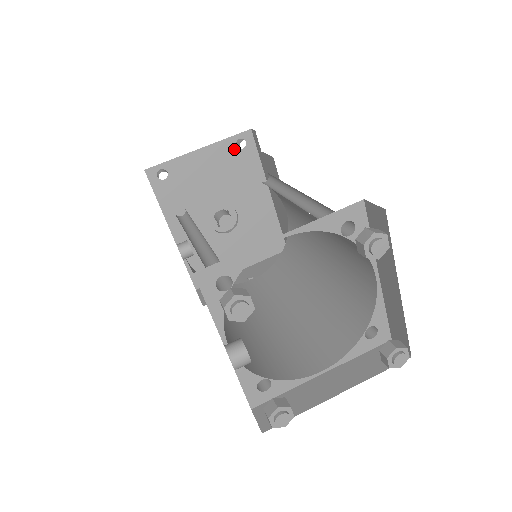
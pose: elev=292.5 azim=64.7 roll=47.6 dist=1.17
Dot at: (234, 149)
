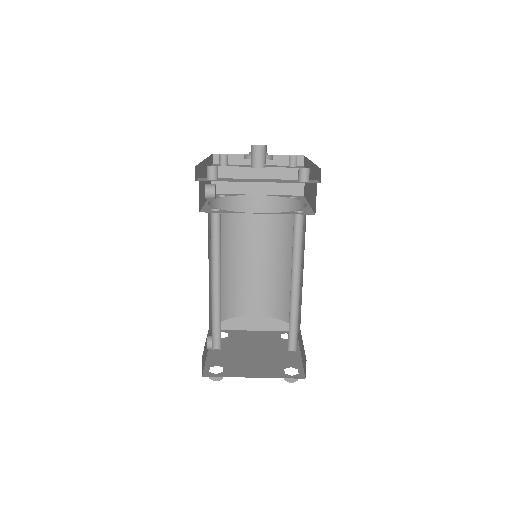
Dot at: occluded
